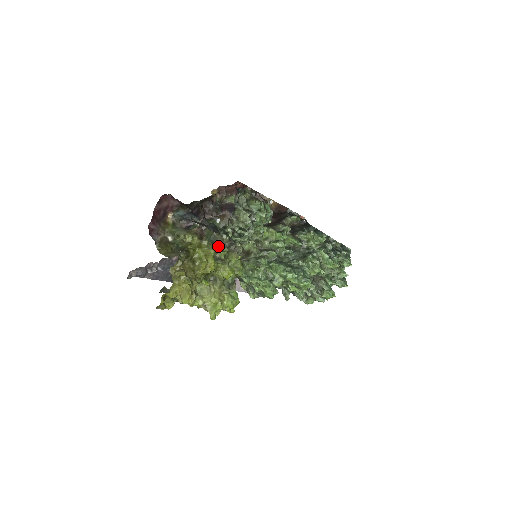
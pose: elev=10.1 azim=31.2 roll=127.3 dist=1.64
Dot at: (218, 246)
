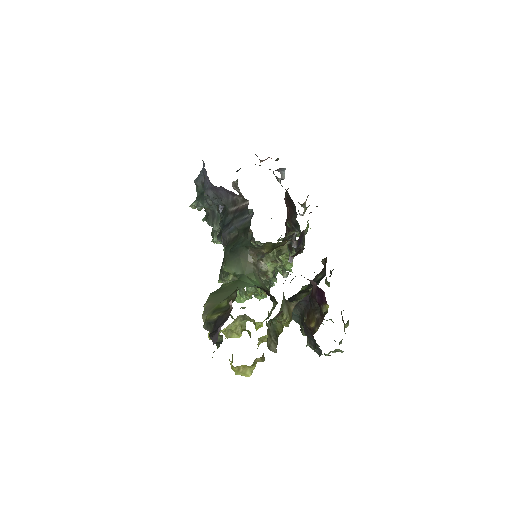
Dot at: occluded
